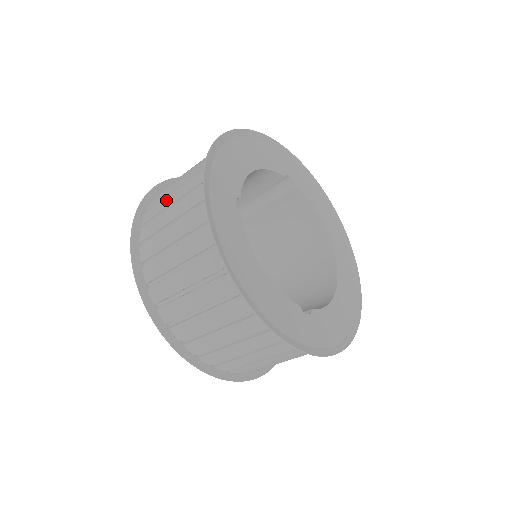
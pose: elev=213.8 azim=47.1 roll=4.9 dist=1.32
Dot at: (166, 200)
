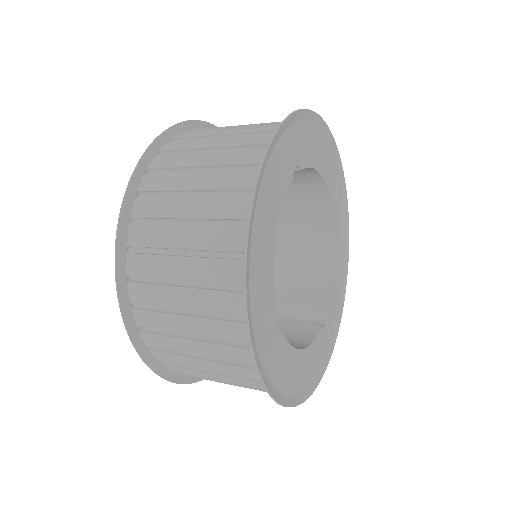
Dot at: (174, 322)
